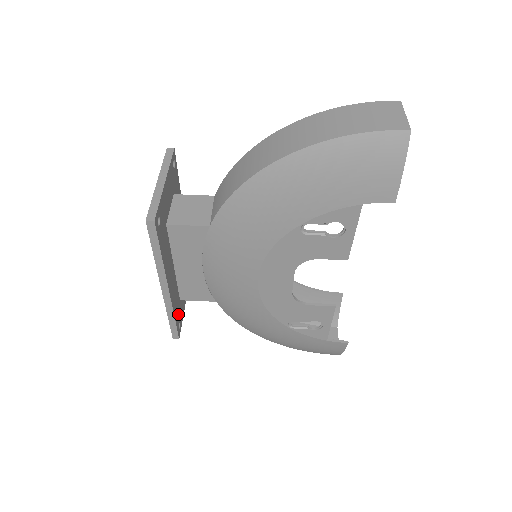
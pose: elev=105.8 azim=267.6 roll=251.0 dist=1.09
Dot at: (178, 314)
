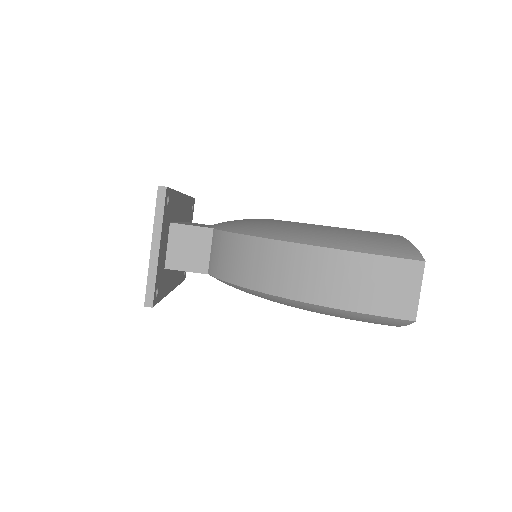
Dot at: occluded
